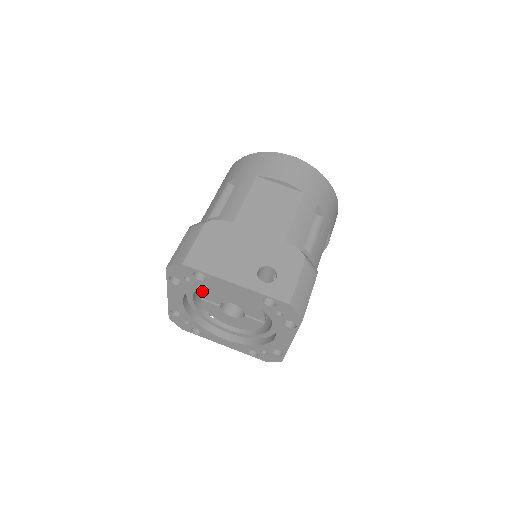
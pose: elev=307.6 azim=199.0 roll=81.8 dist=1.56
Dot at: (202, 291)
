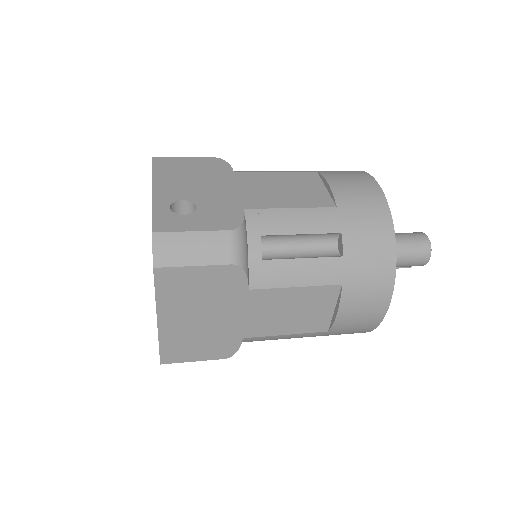
Dot at: occluded
